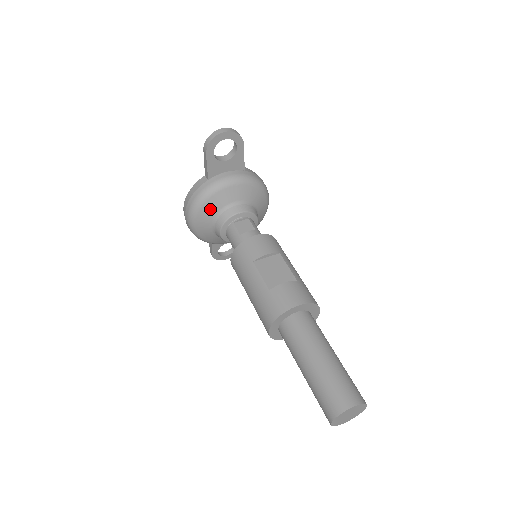
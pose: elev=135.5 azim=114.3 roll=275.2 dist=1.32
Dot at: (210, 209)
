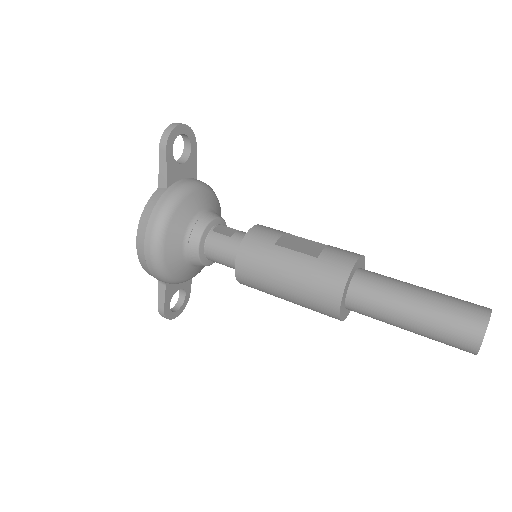
Dot at: (180, 221)
